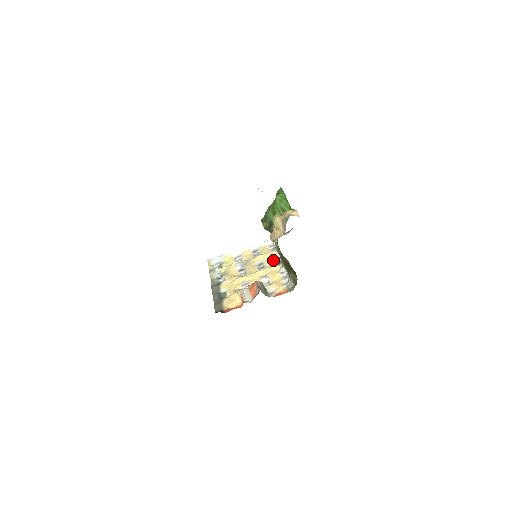
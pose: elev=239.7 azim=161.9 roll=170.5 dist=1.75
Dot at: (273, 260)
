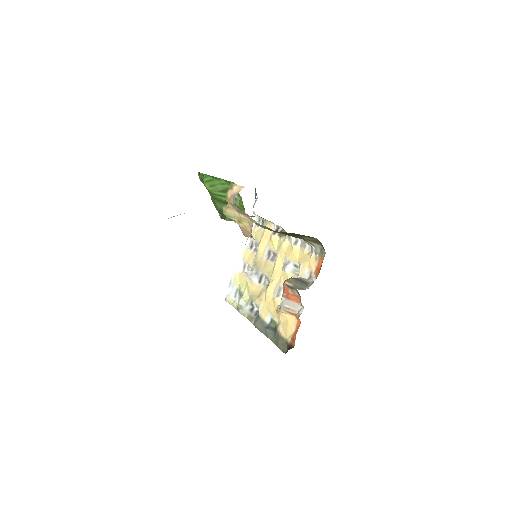
Dot at: (274, 238)
